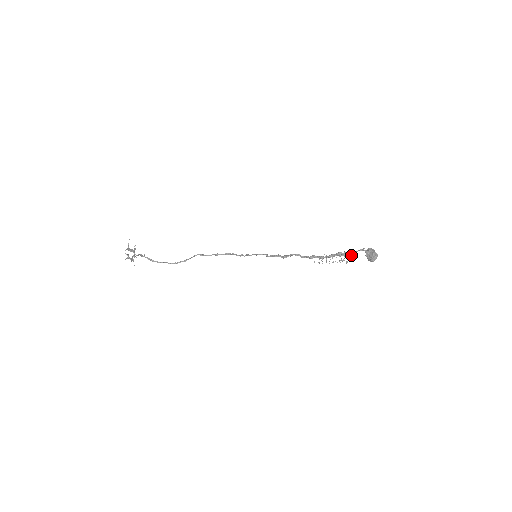
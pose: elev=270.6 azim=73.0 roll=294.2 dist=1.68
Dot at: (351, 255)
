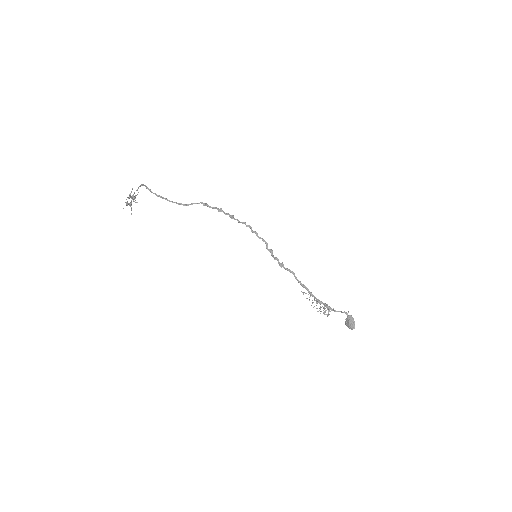
Dot at: occluded
